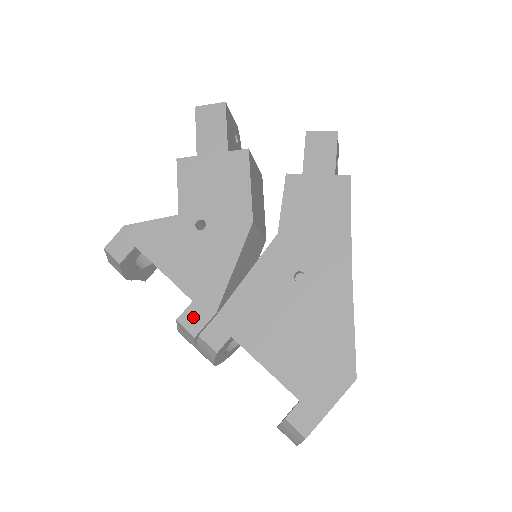
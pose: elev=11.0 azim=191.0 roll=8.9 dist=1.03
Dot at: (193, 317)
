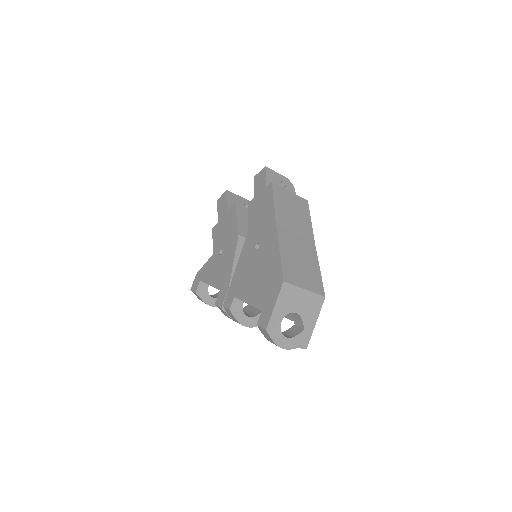
Dot at: (220, 298)
